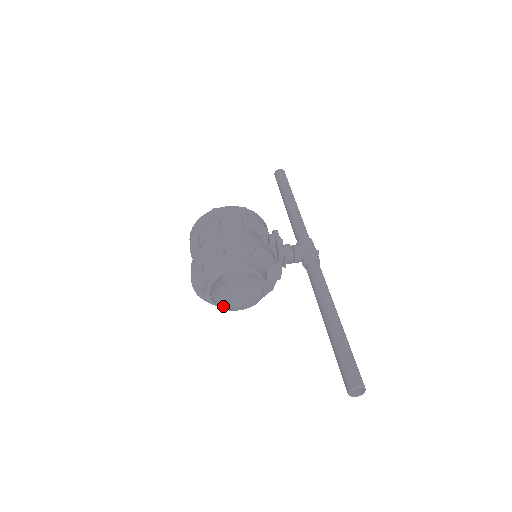
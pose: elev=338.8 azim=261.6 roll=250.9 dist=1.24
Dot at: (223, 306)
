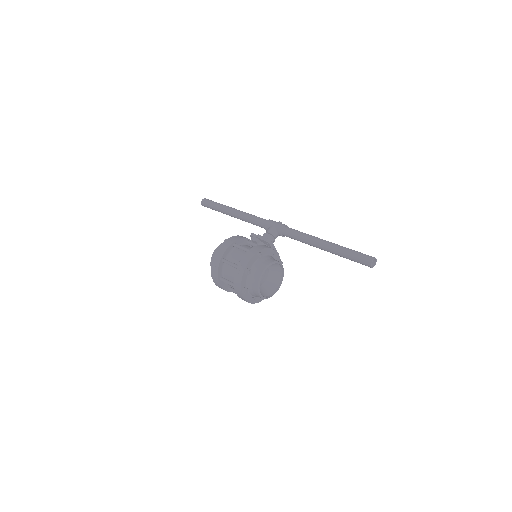
Dot at: (271, 295)
